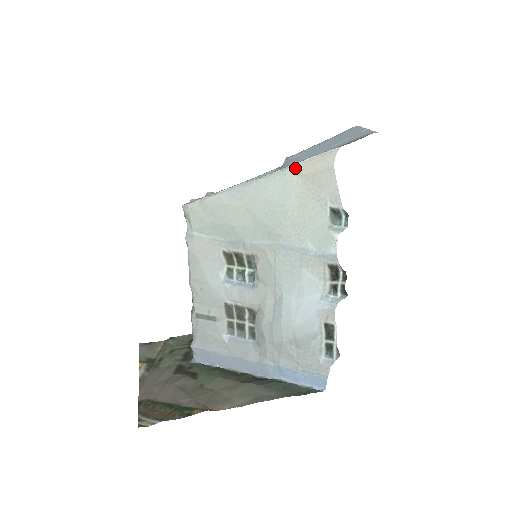
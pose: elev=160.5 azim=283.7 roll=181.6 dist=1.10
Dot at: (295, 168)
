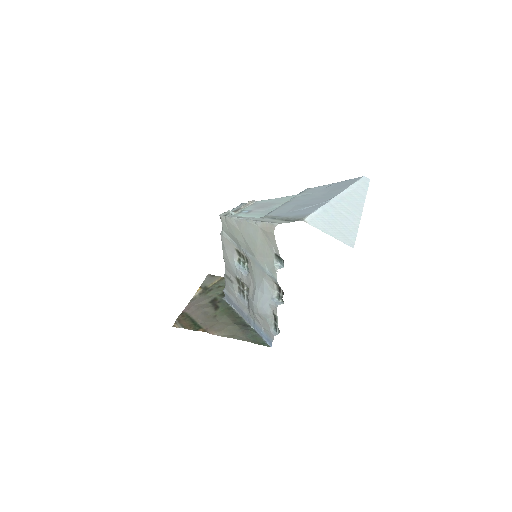
Dot at: (260, 224)
